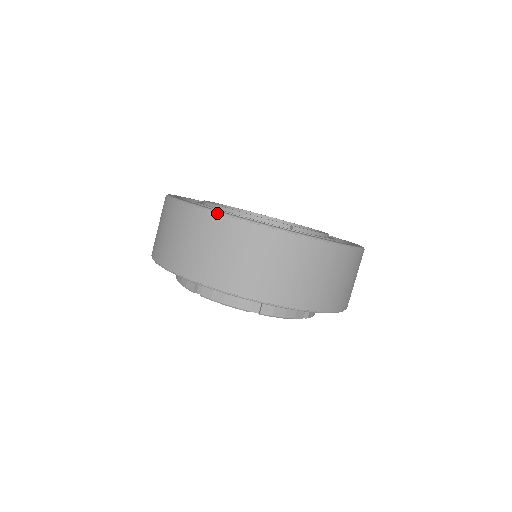
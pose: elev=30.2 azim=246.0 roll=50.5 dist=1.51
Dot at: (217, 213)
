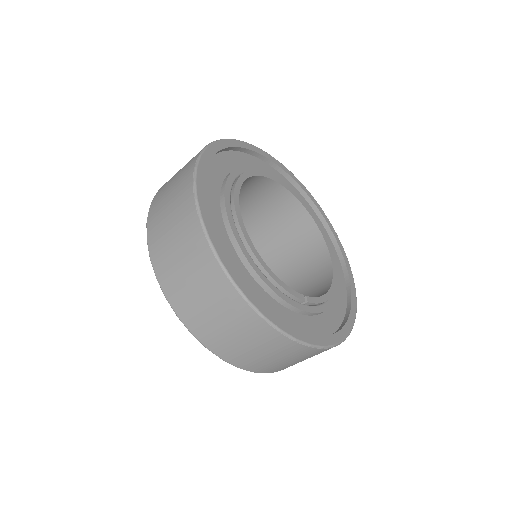
Dot at: (241, 295)
